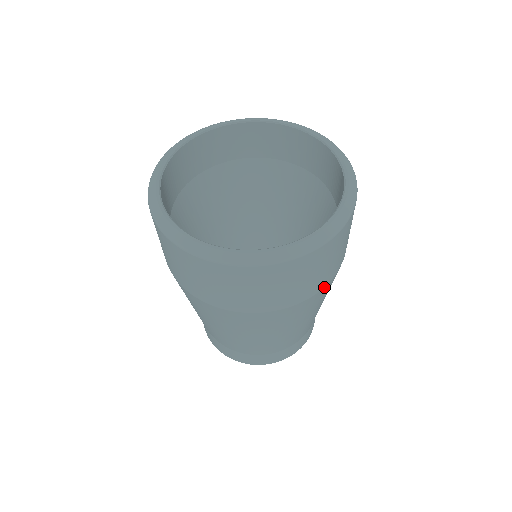
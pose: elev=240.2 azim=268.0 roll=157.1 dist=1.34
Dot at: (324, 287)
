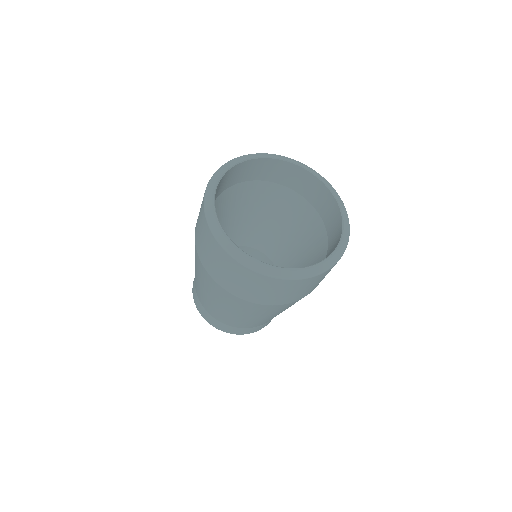
Dot at: occluded
